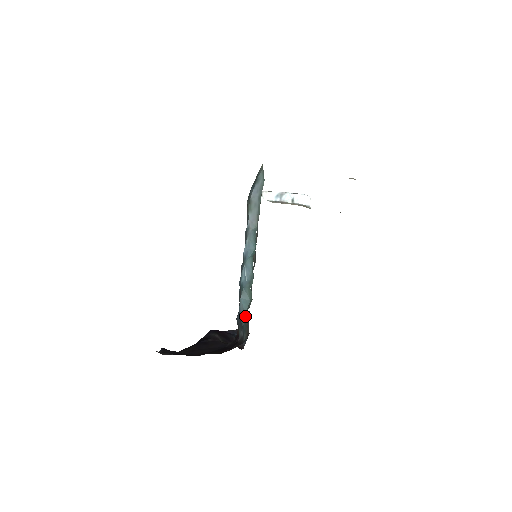
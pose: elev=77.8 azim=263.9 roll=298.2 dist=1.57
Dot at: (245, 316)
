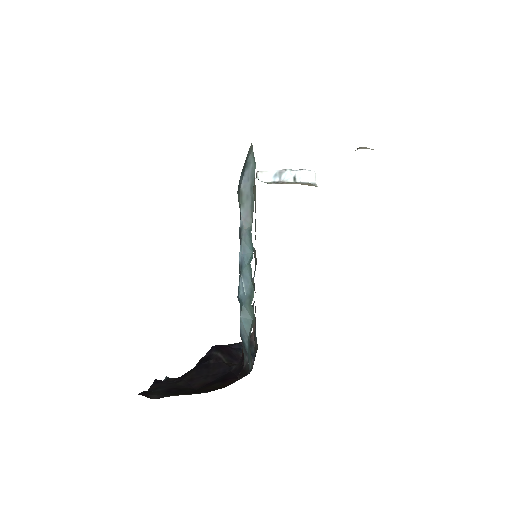
Dot at: (248, 340)
